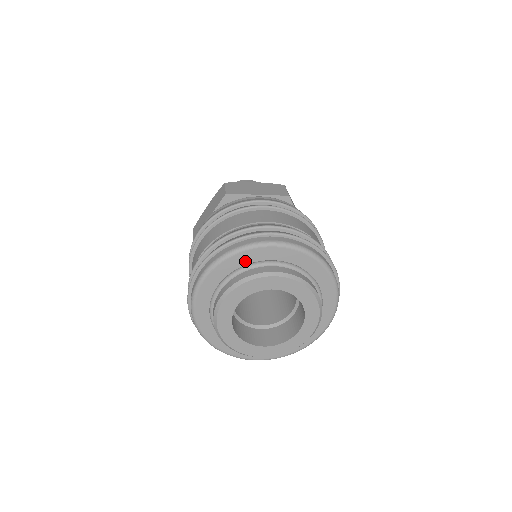
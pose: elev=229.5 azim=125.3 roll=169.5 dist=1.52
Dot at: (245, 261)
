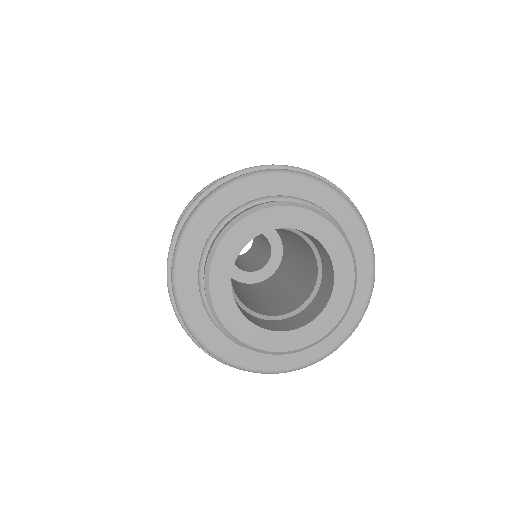
Dot at: (212, 222)
